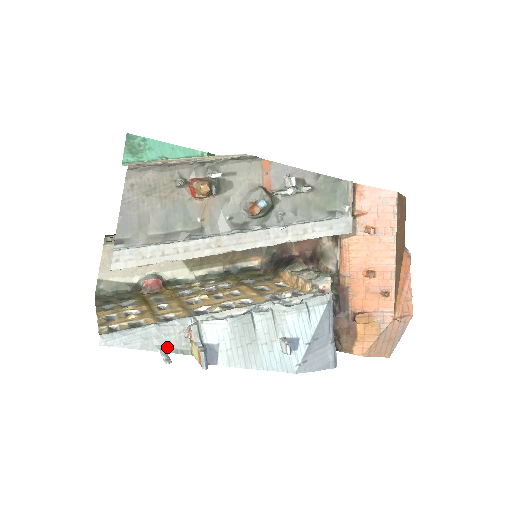
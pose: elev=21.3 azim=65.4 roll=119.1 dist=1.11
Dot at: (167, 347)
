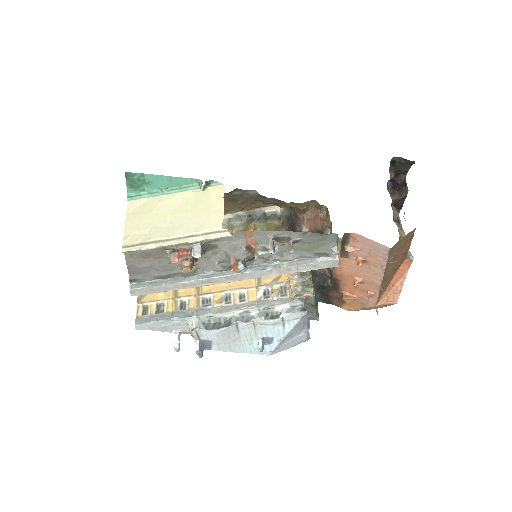
Dot at: (180, 331)
